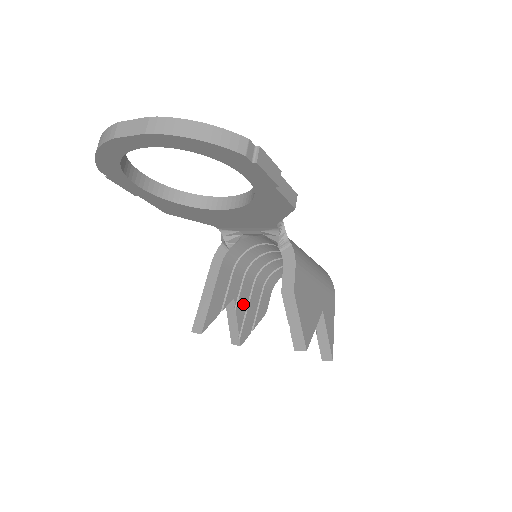
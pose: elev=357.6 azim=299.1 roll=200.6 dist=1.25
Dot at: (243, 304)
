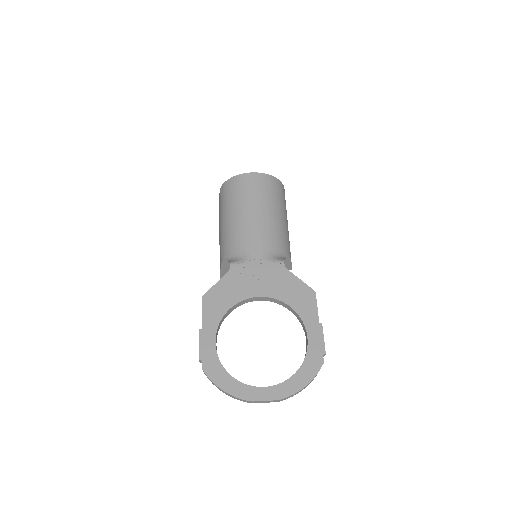
Dot at: occluded
